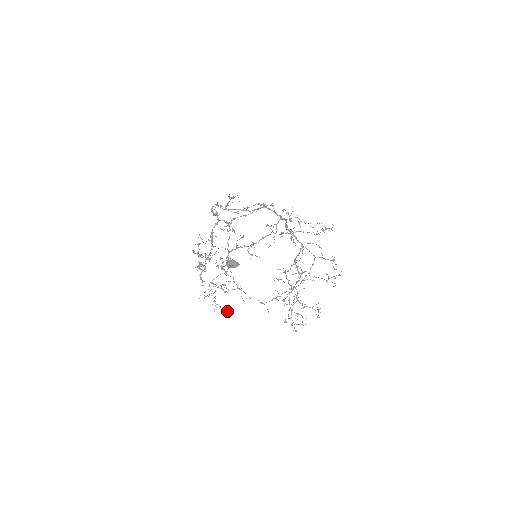
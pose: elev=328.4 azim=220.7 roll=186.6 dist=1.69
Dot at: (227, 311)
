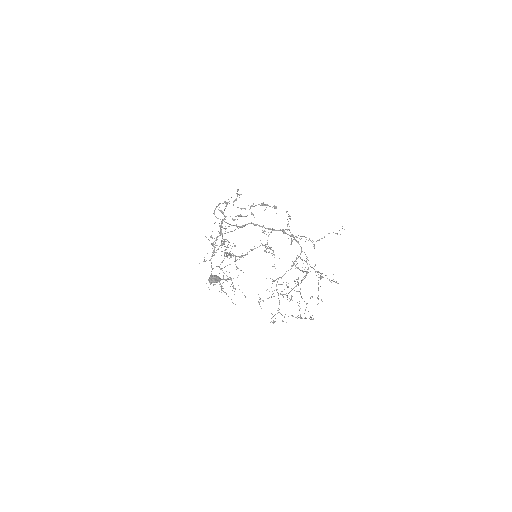
Dot at: (231, 299)
